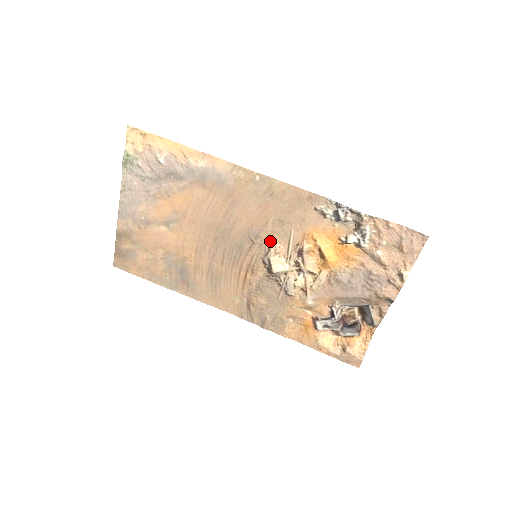
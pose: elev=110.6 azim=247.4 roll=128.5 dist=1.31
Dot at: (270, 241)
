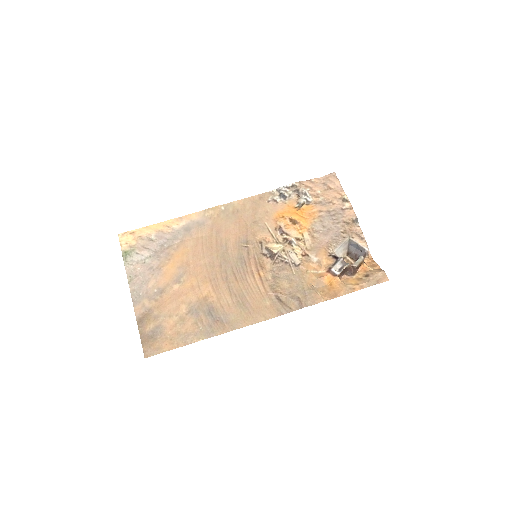
Dot at: (257, 239)
